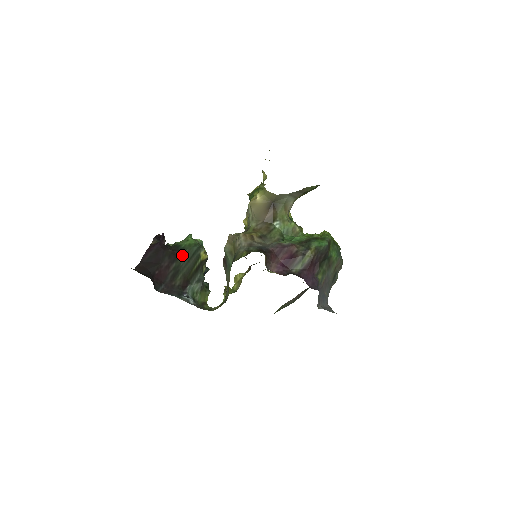
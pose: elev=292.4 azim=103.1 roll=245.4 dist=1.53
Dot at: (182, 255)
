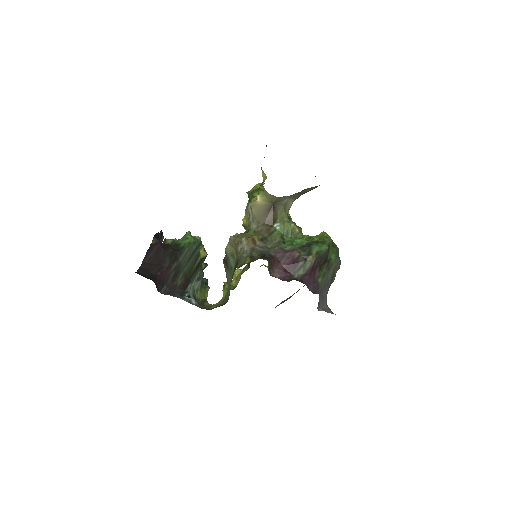
Dot at: (182, 254)
